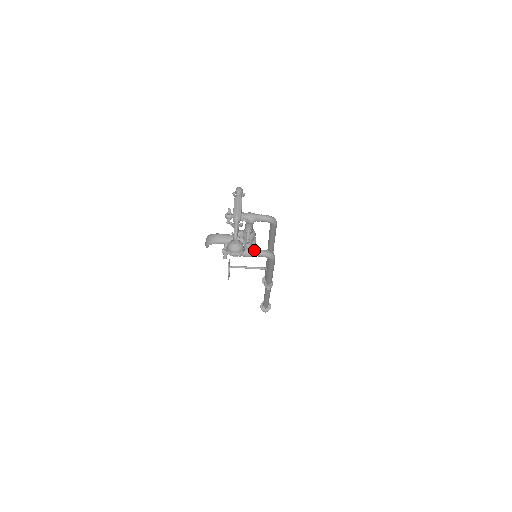
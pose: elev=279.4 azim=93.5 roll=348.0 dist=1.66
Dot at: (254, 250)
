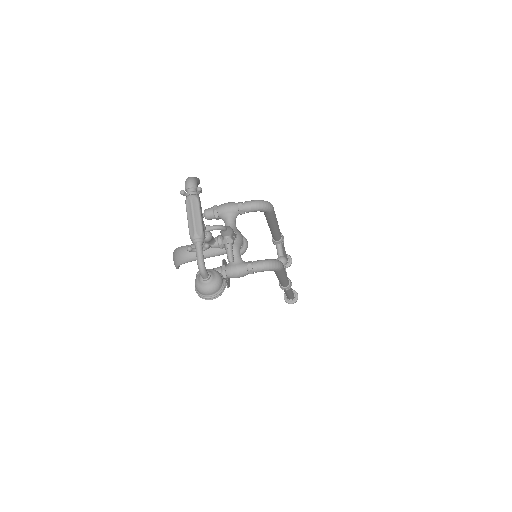
Dot at: (246, 265)
